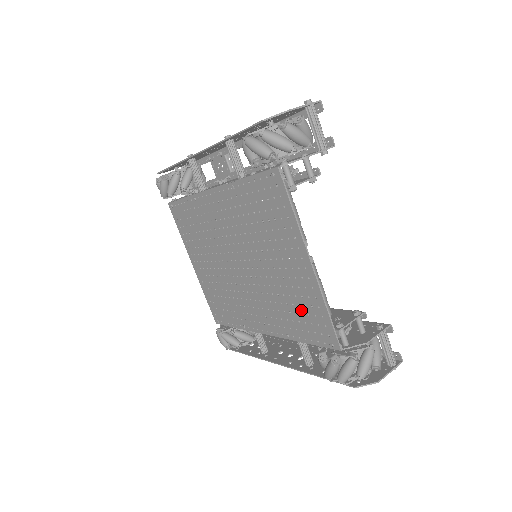
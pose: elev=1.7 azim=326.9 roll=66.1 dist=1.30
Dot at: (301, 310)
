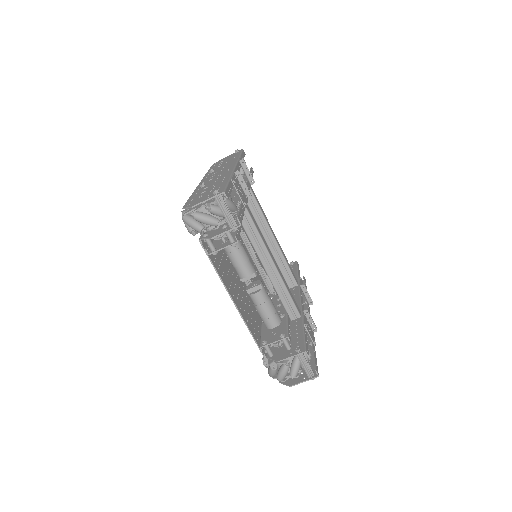
Dot at: (253, 319)
